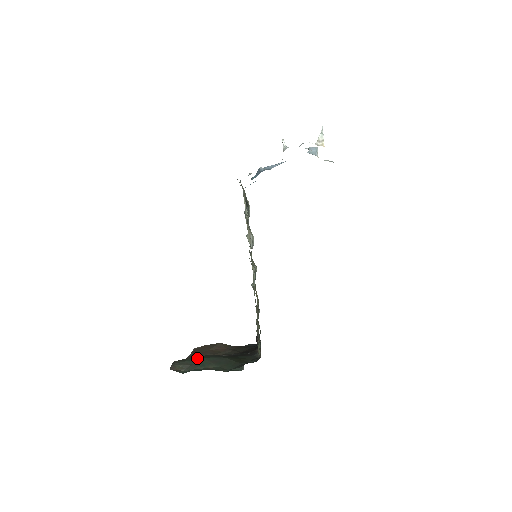
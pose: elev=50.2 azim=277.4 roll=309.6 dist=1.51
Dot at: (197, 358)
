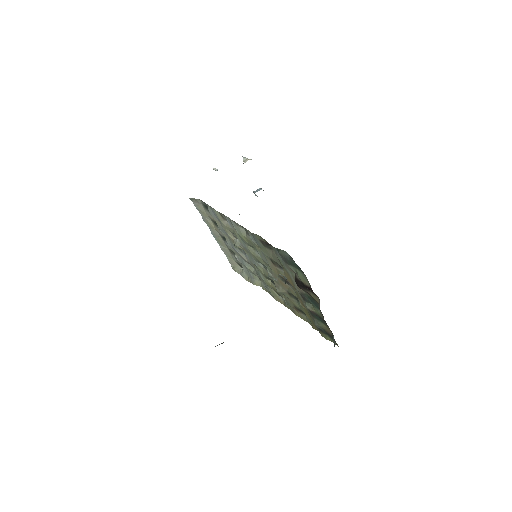
Dot at: occluded
